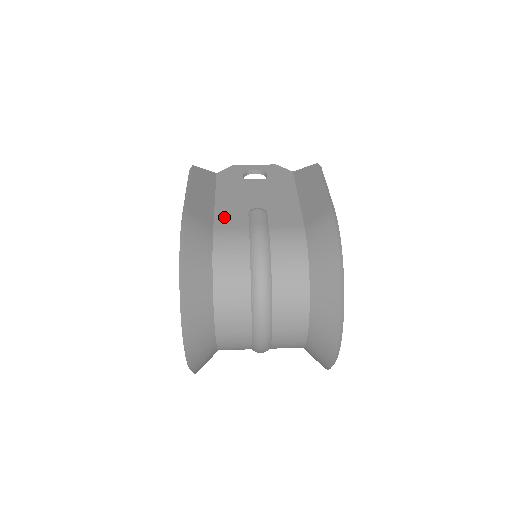
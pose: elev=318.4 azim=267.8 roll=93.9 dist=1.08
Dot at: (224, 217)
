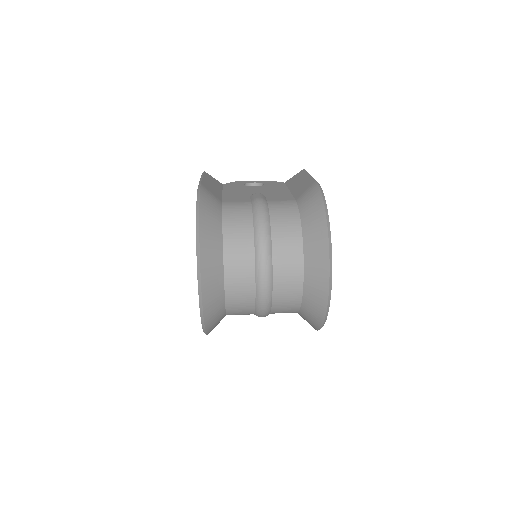
Dot at: (230, 198)
